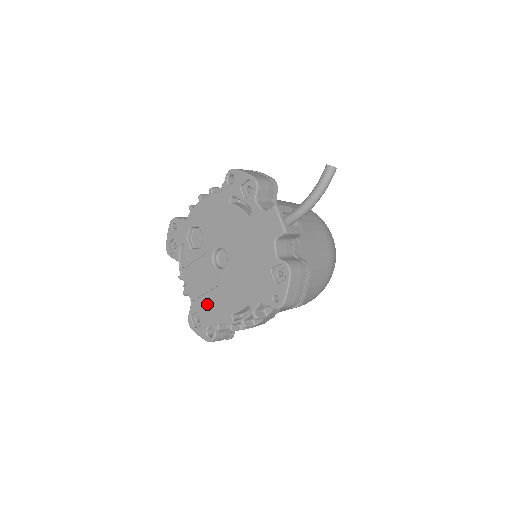
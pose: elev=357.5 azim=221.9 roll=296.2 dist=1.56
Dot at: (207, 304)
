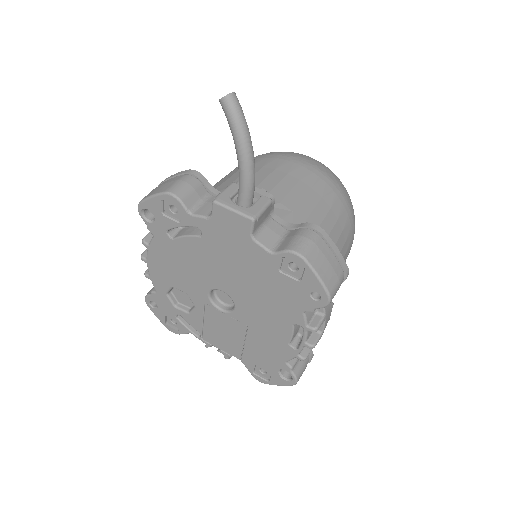
Dot at: (256, 352)
